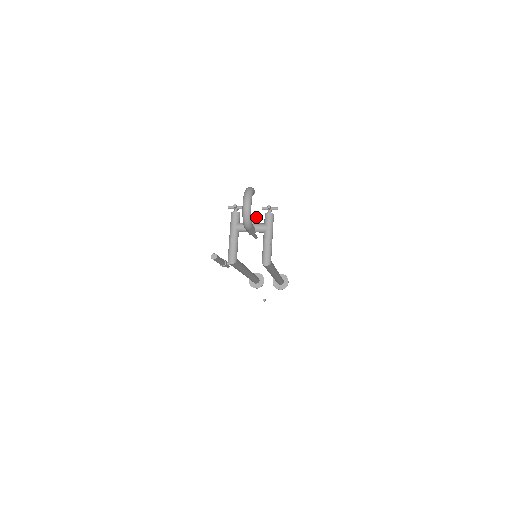
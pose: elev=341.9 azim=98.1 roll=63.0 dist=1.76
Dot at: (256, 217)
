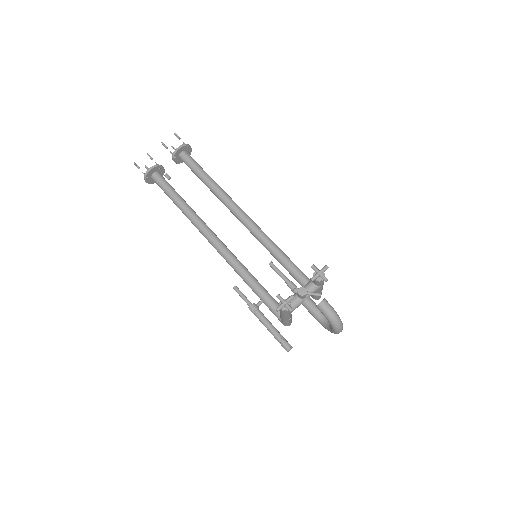
Dot at: occluded
